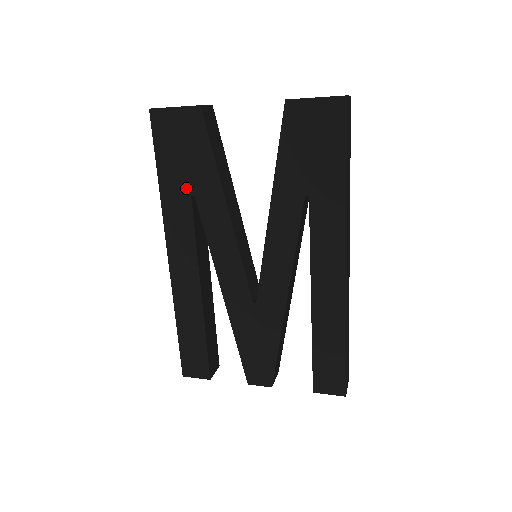
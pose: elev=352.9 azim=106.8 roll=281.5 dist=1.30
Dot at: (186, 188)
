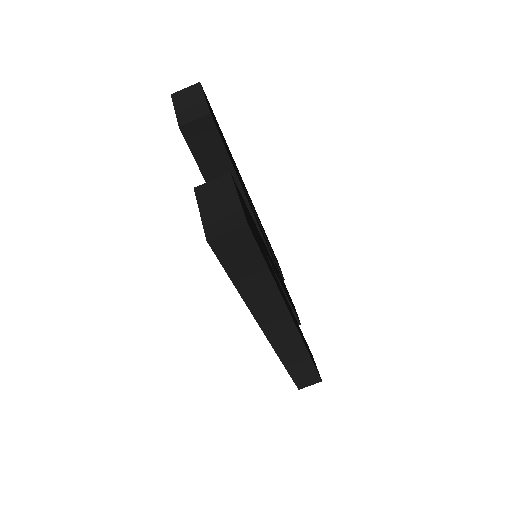
Dot at: occluded
